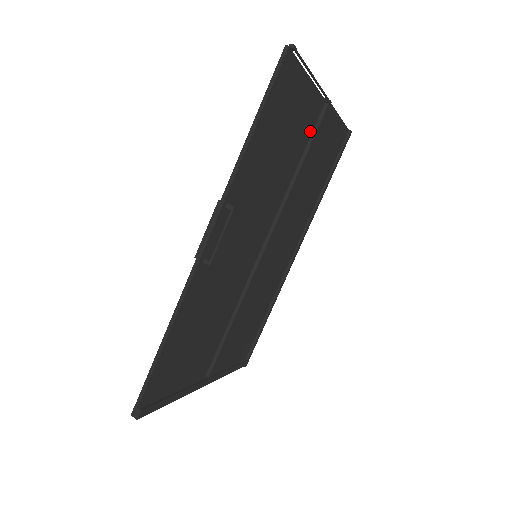
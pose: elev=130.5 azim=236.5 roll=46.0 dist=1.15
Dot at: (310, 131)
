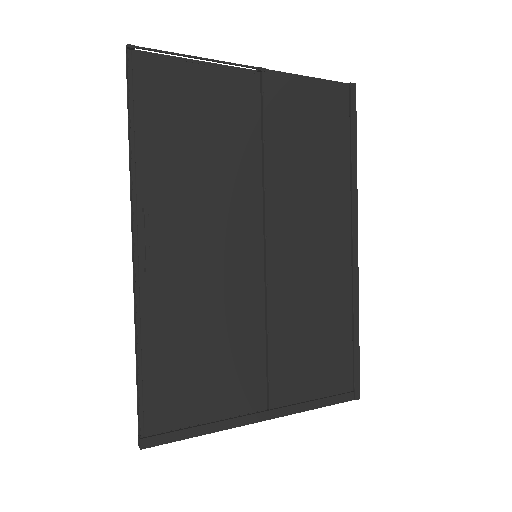
Dot at: (255, 107)
